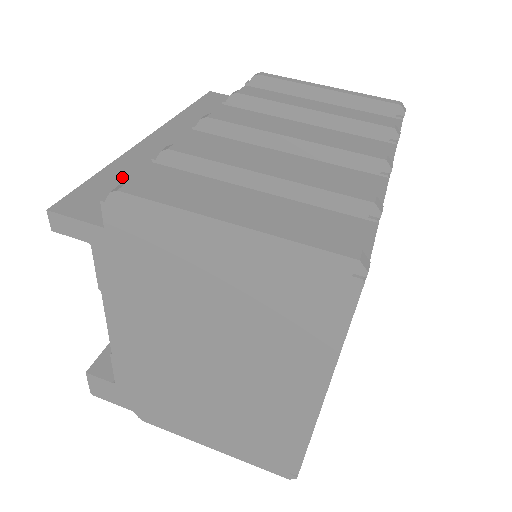
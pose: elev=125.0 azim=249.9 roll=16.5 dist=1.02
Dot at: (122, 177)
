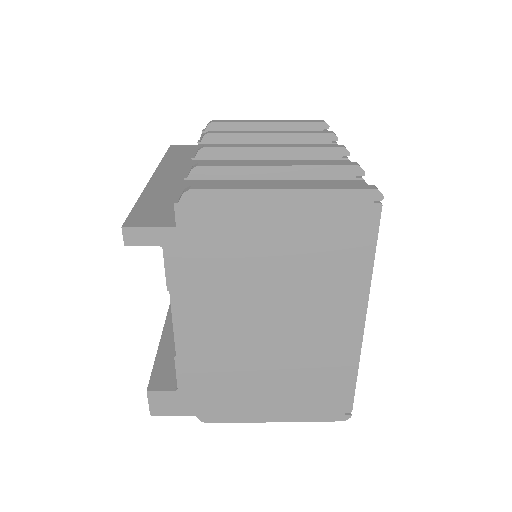
Dot at: (158, 200)
